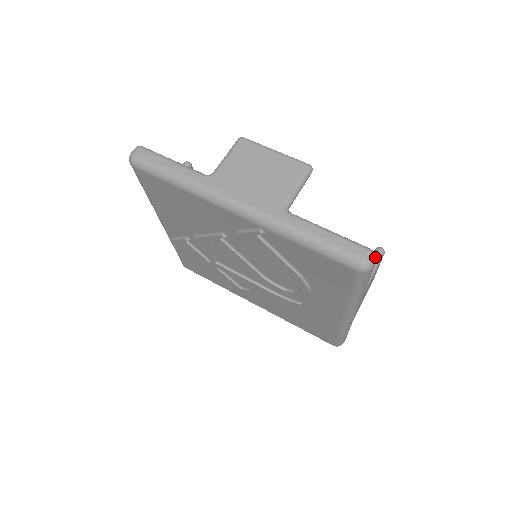
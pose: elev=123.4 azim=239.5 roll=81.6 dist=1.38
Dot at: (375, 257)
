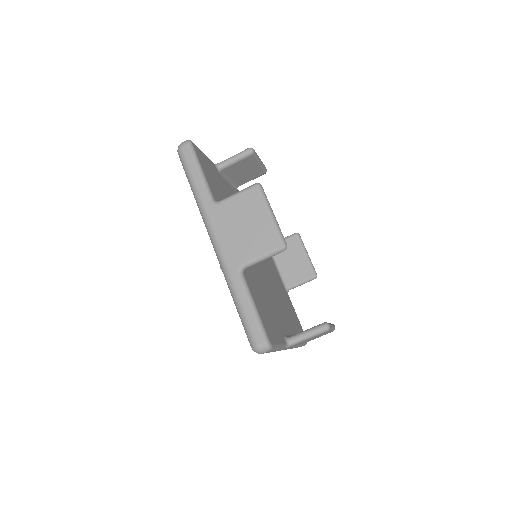
Dot at: (267, 349)
